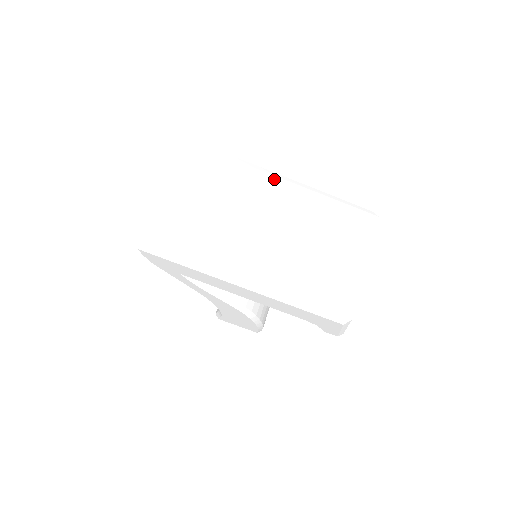
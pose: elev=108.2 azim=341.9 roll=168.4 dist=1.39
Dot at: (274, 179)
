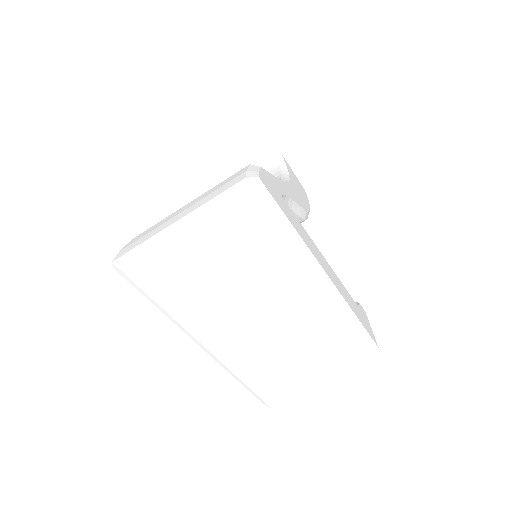
Dot at: (315, 282)
